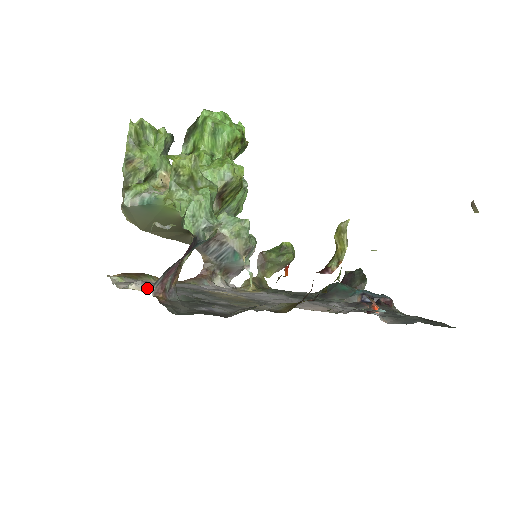
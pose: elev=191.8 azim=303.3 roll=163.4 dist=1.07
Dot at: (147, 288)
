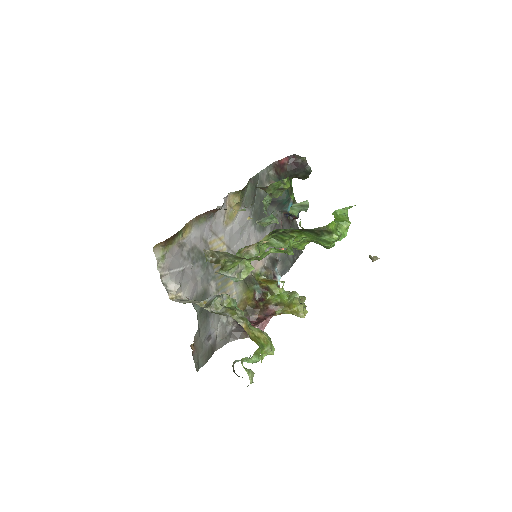
Dot at: (181, 290)
